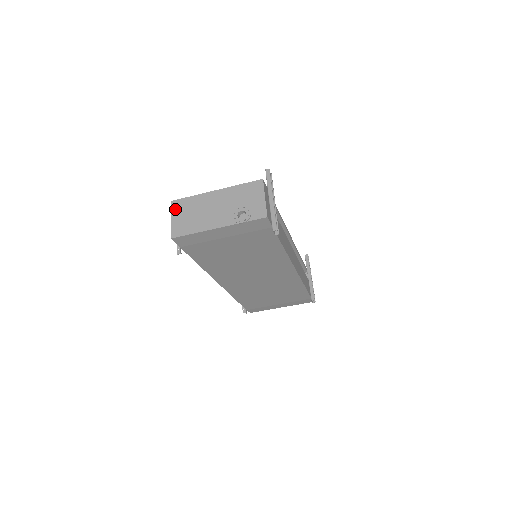
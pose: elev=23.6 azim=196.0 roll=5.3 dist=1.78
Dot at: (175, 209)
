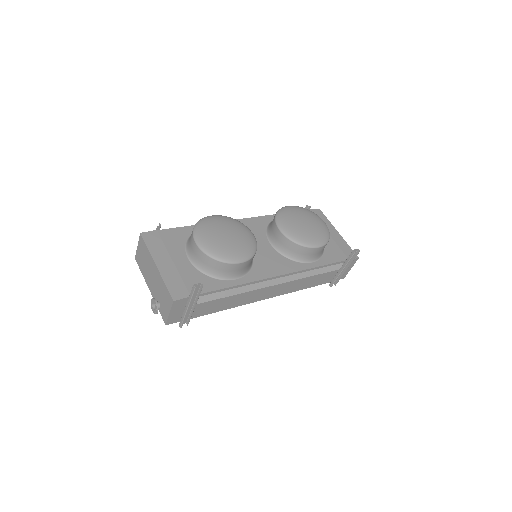
Dot at: (140, 242)
